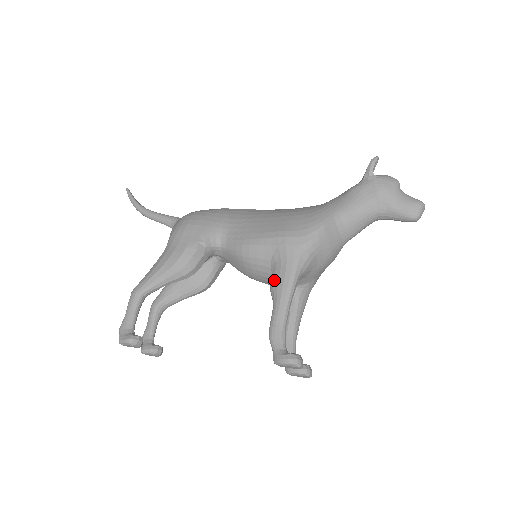
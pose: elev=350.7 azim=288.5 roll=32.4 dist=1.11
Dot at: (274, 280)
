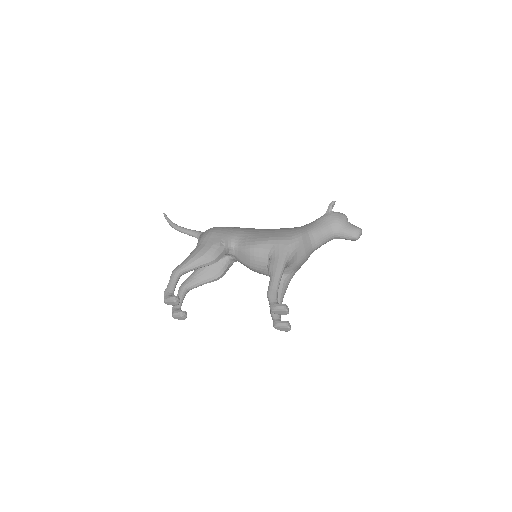
Dot at: (271, 264)
